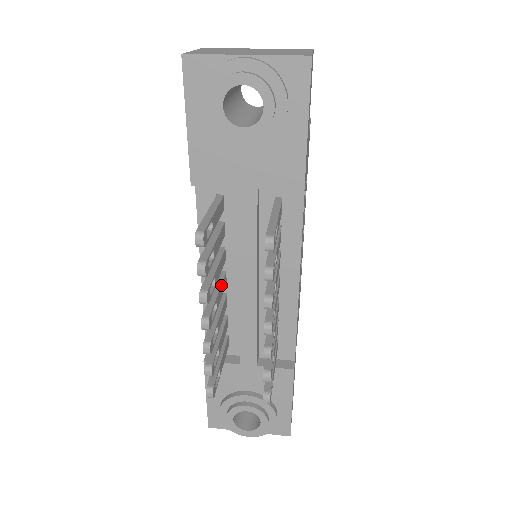
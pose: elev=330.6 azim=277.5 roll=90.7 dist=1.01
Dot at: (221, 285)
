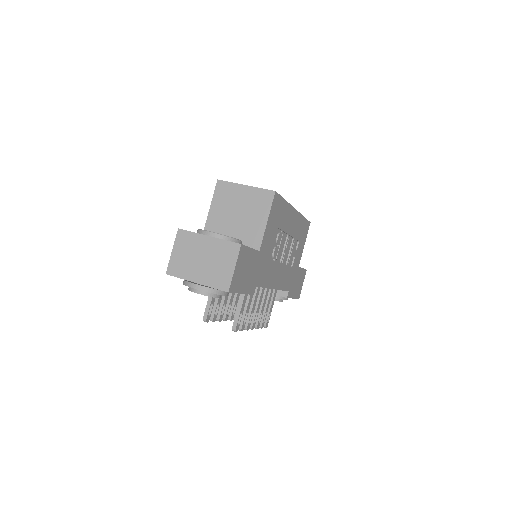
Dot at: occluded
